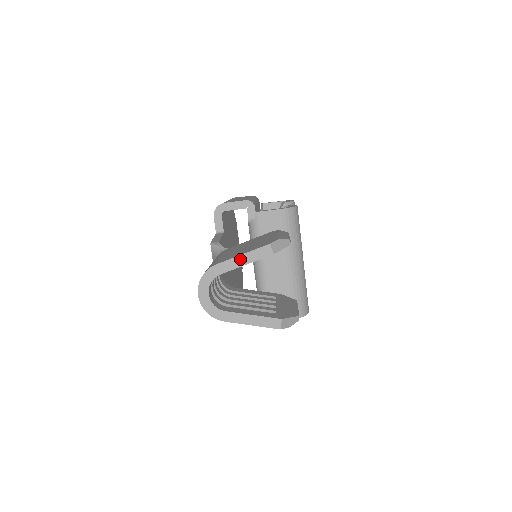
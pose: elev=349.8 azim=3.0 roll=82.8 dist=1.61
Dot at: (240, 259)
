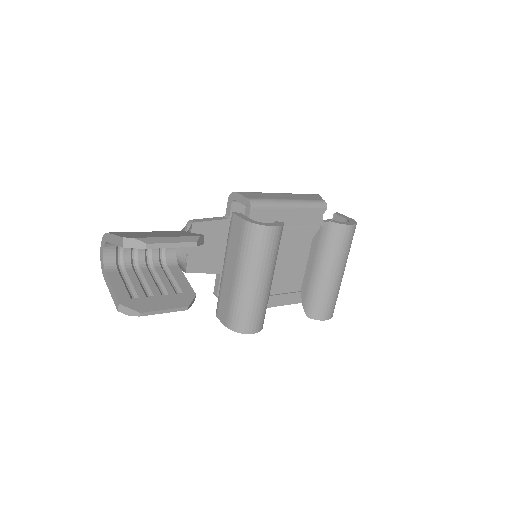
Dot at: (114, 238)
